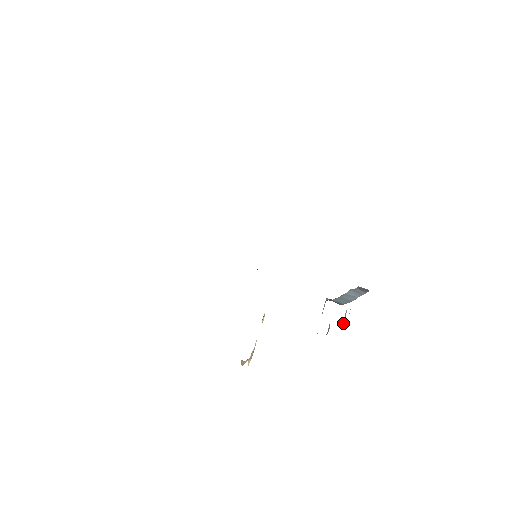
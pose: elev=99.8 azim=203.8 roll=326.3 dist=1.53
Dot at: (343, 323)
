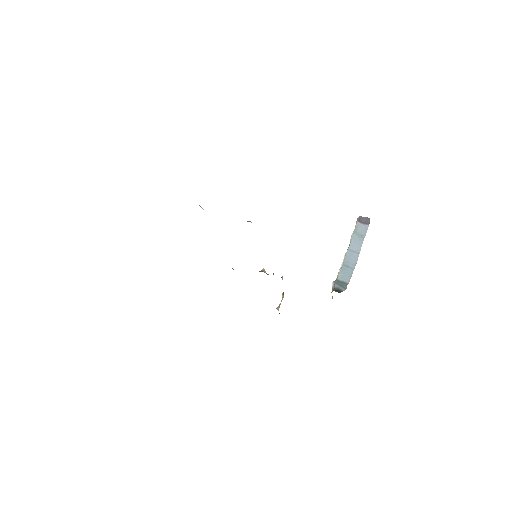
Dot at: occluded
